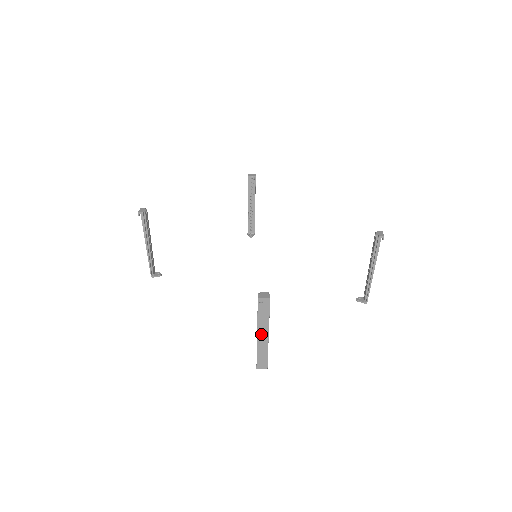
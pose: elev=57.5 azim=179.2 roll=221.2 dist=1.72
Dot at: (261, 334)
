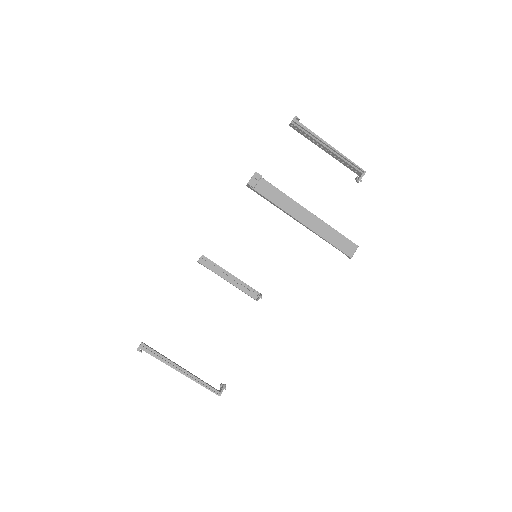
Dot at: (302, 217)
